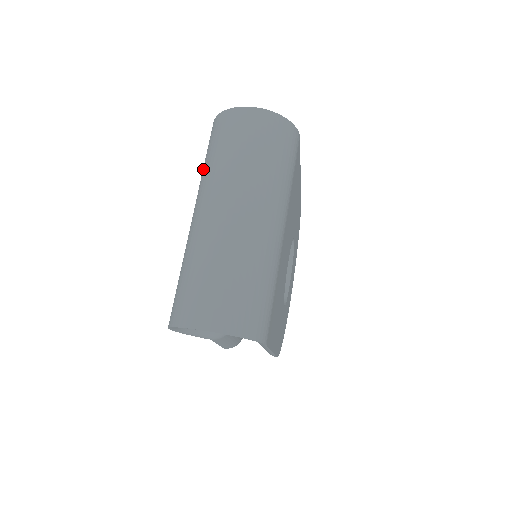
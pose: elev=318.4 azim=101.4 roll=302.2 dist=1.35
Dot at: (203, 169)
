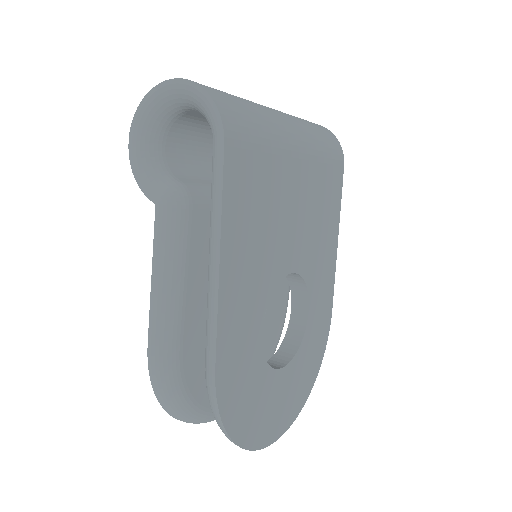
Dot at: occluded
